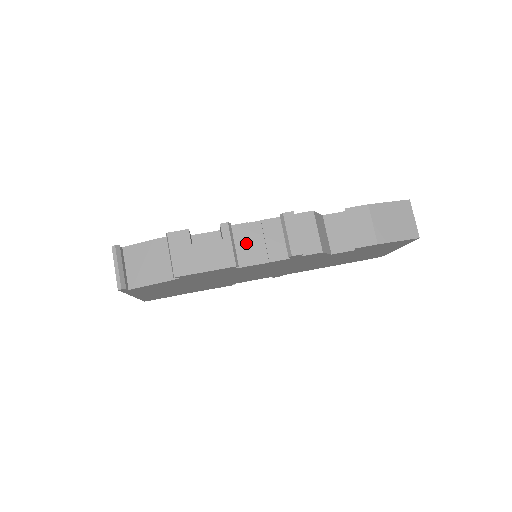
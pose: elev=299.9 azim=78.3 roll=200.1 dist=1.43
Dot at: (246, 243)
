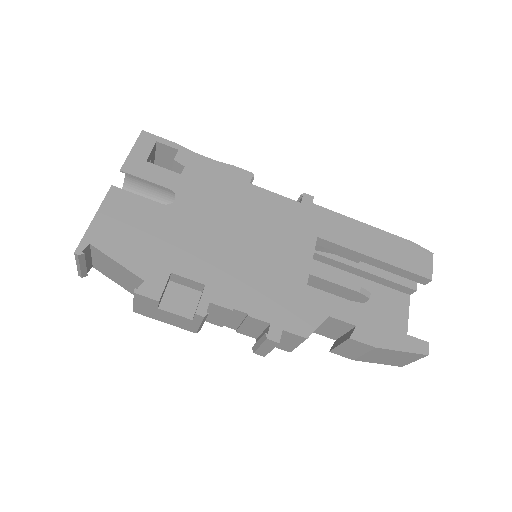
Dot at: (221, 317)
